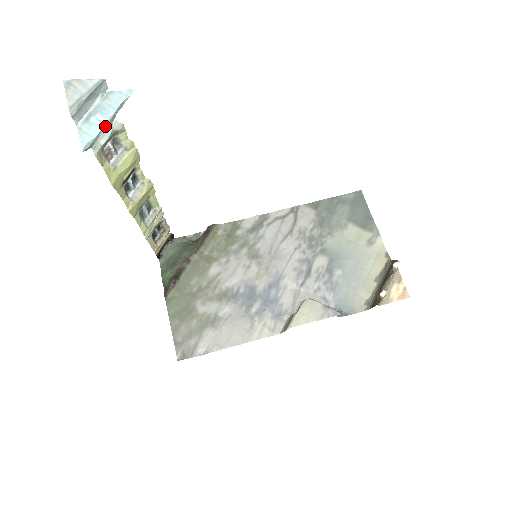
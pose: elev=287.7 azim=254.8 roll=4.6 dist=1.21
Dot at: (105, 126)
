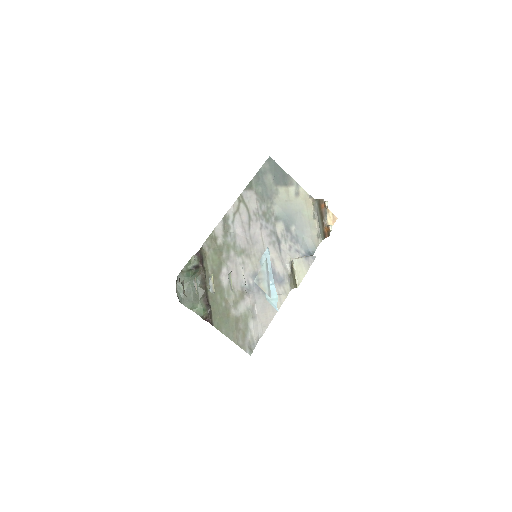
Dot at: (274, 285)
